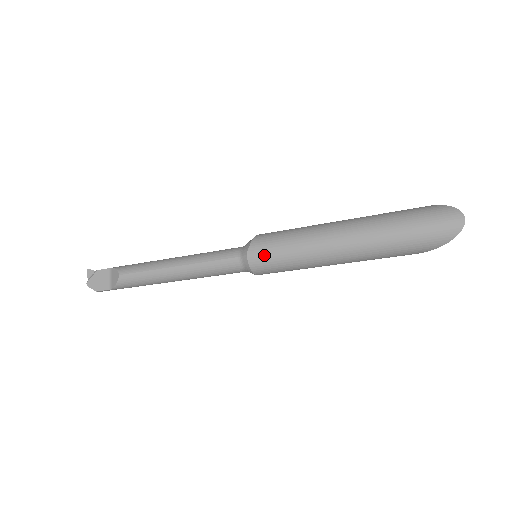
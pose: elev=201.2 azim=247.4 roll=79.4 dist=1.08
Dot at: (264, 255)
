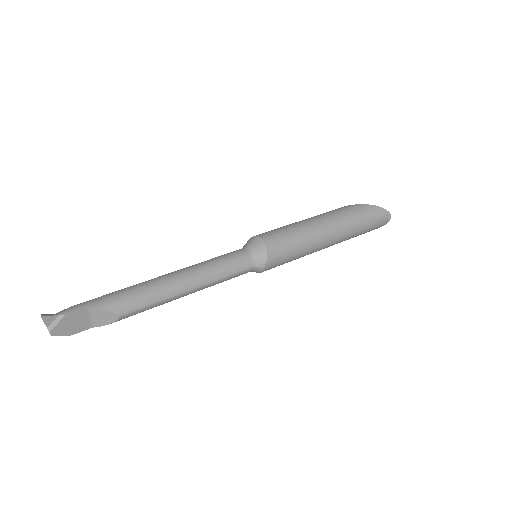
Dot at: (277, 264)
